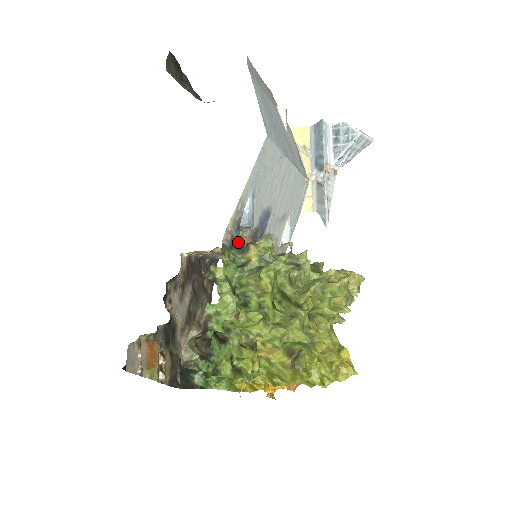
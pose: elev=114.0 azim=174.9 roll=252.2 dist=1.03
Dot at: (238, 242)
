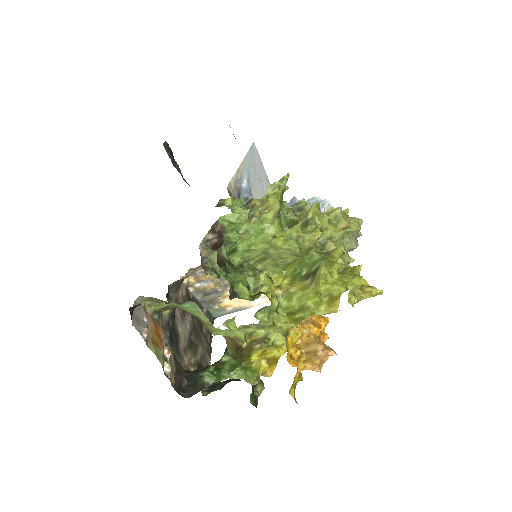
Dot at: occluded
